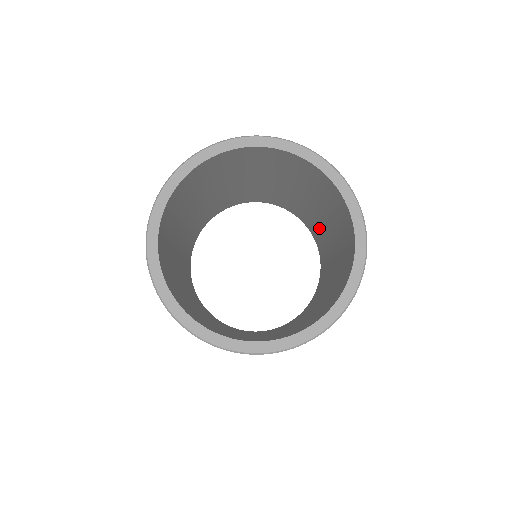
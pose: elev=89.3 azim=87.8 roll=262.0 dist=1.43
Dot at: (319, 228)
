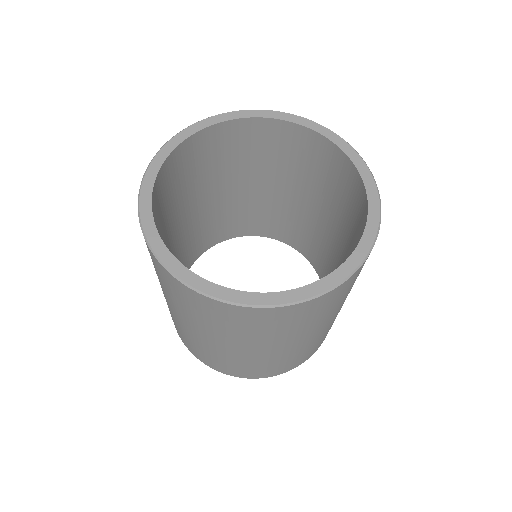
Dot at: occluded
